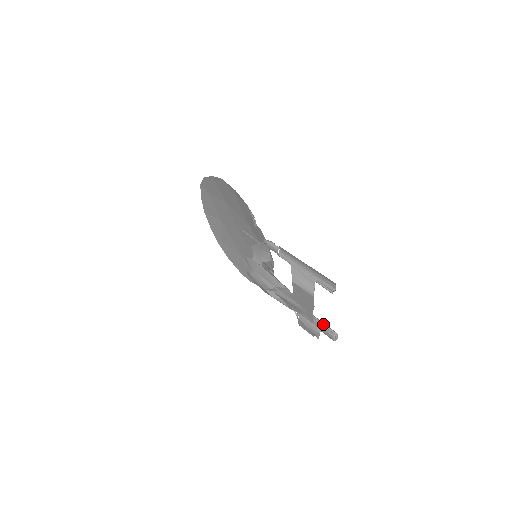
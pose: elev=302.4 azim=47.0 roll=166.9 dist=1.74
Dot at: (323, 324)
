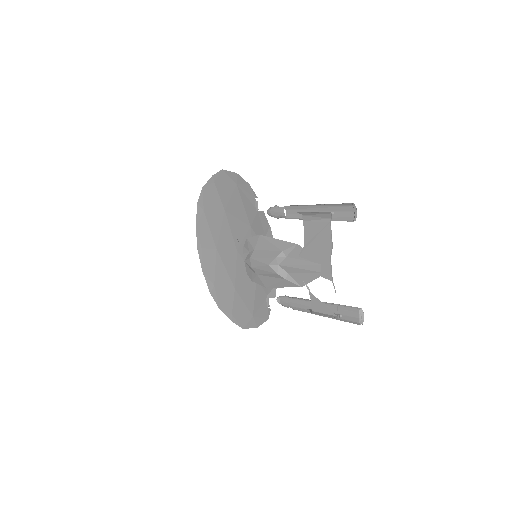
Dot at: (343, 305)
